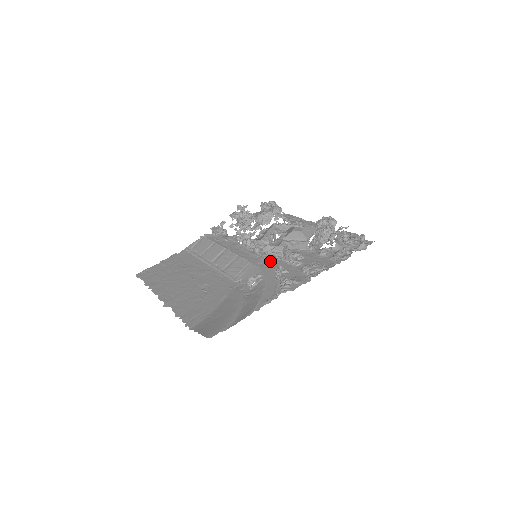
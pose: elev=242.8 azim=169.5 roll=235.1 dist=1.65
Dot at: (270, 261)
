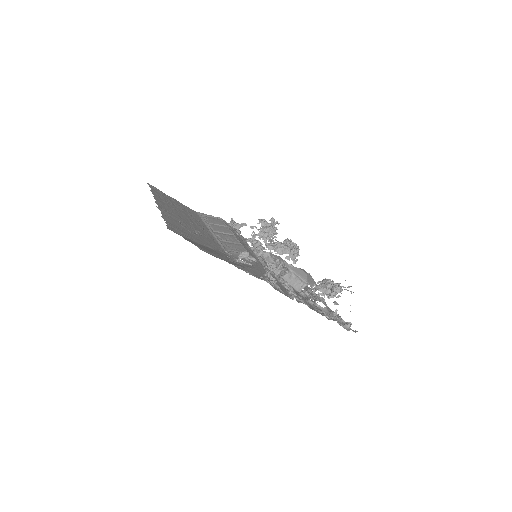
Dot at: occluded
